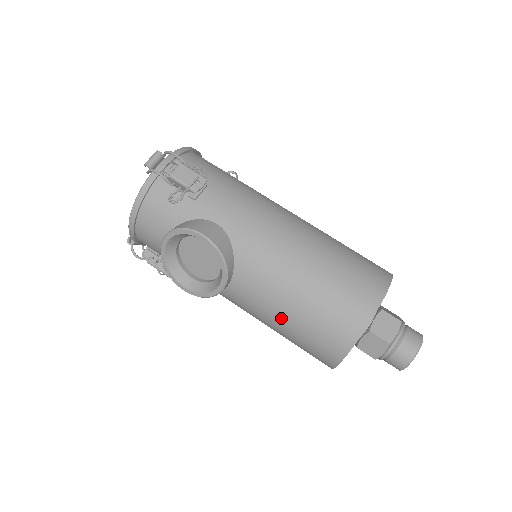
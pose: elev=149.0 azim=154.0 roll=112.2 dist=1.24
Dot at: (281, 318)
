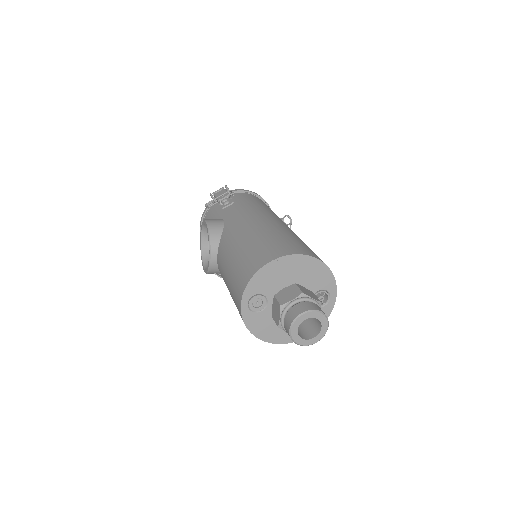
Dot at: (227, 280)
